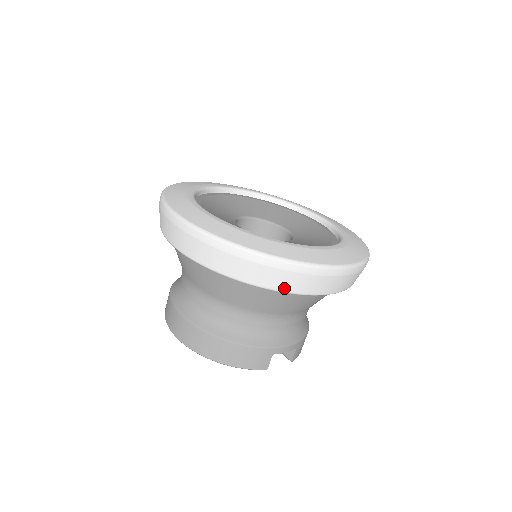
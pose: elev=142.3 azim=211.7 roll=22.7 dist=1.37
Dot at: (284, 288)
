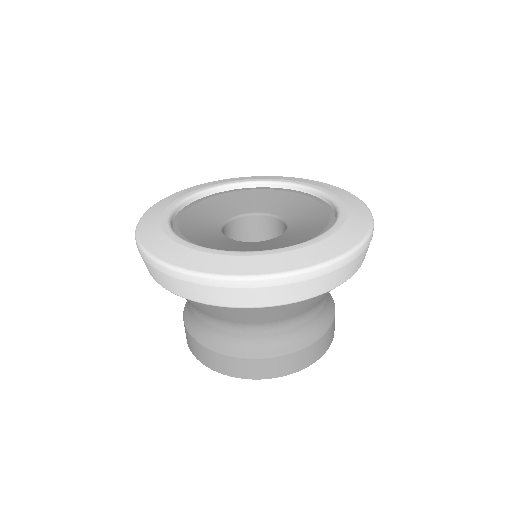
Dot at: (362, 262)
